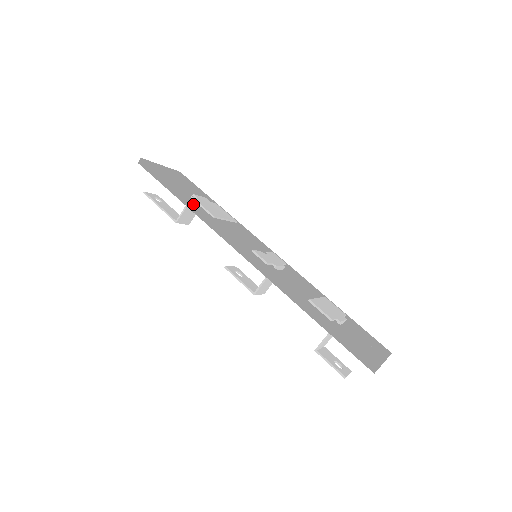
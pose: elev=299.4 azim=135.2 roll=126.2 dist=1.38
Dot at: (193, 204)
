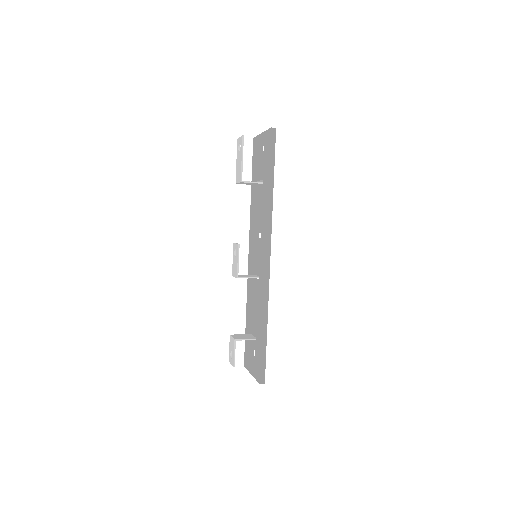
Dot at: occluded
